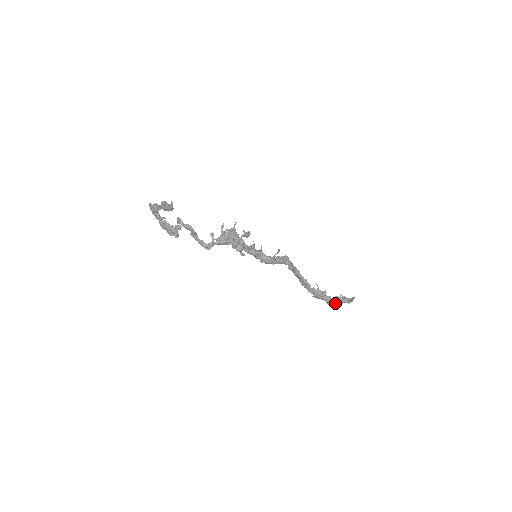
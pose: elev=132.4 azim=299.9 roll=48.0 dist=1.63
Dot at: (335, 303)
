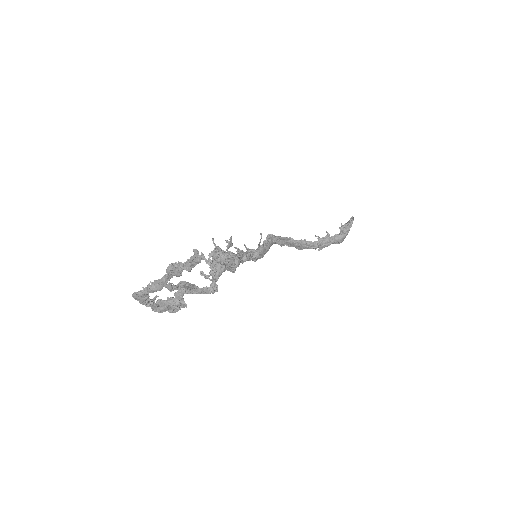
Dot at: (345, 236)
